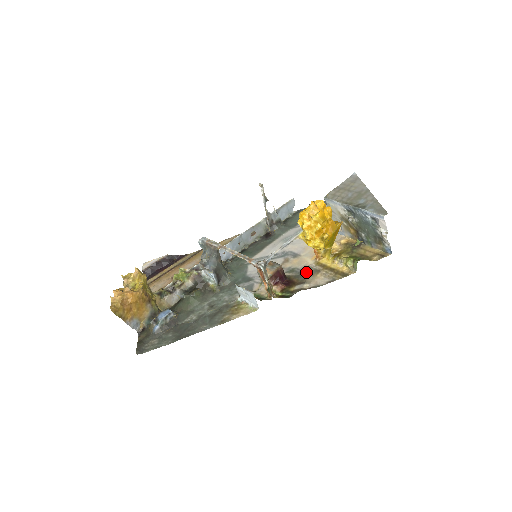
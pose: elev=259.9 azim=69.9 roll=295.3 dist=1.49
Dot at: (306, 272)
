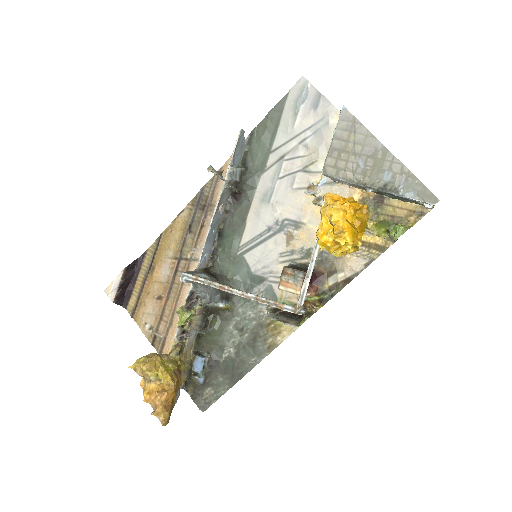
Dot at: (328, 253)
